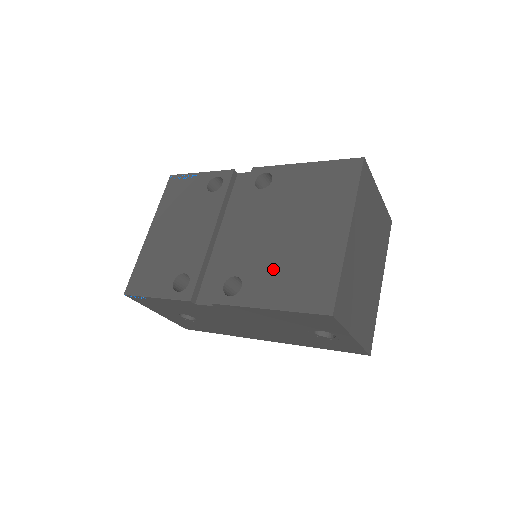
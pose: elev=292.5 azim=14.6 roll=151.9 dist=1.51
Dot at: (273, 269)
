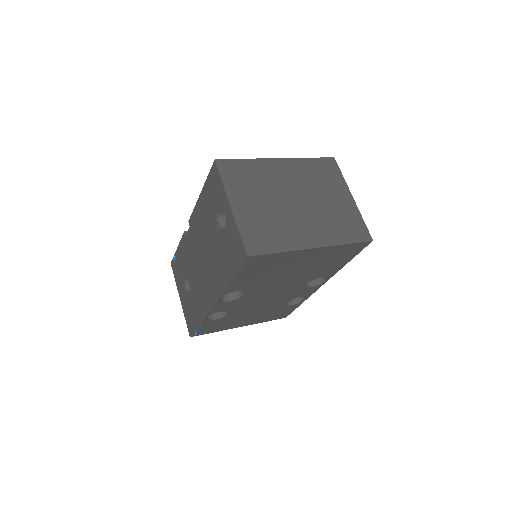
Dot at: occluded
